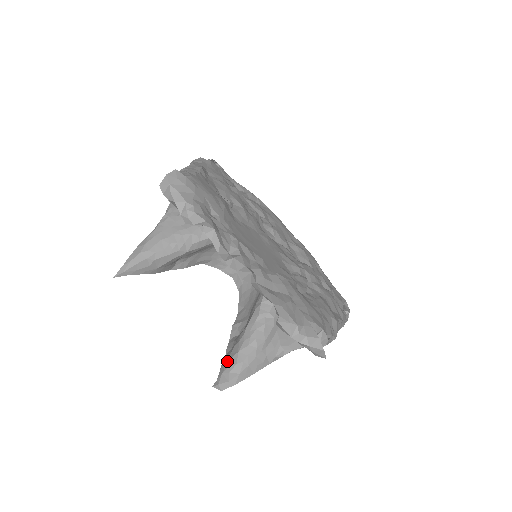
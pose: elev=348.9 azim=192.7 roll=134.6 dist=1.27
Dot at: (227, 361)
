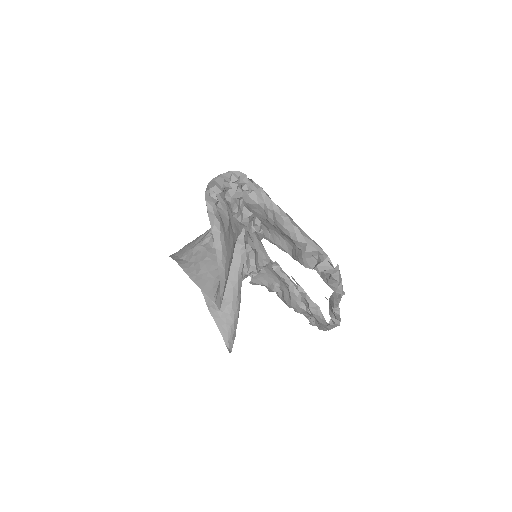
Dot at: (227, 330)
